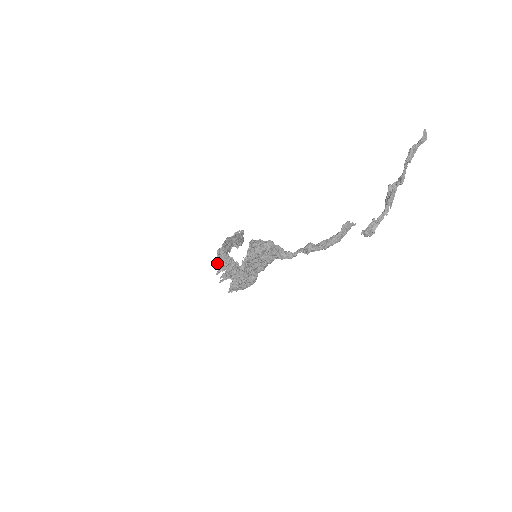
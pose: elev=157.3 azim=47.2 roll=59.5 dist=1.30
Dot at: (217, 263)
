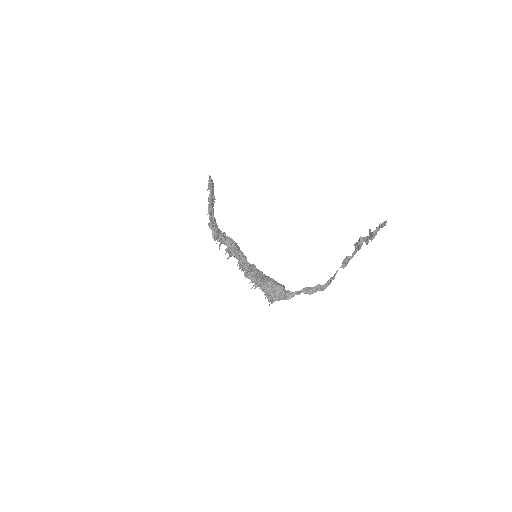
Dot at: (215, 239)
